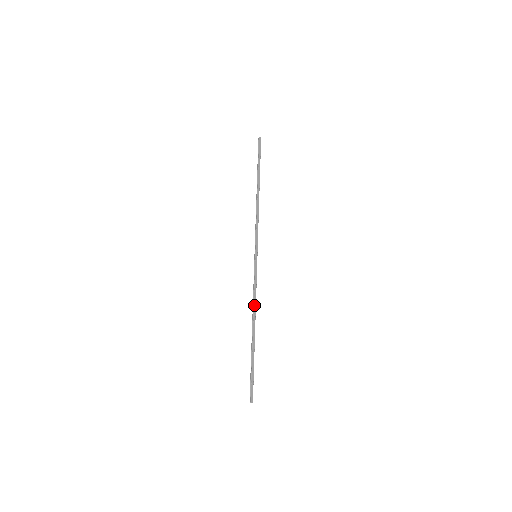
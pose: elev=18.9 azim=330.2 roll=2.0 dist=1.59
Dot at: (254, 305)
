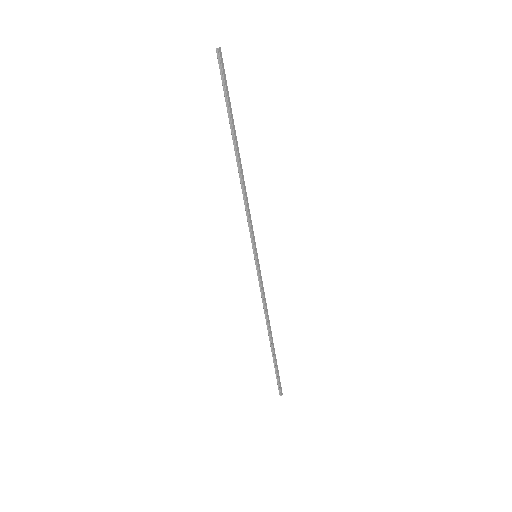
Dot at: (267, 313)
